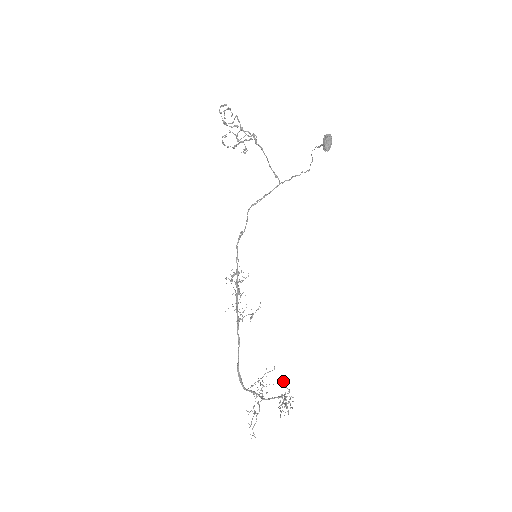
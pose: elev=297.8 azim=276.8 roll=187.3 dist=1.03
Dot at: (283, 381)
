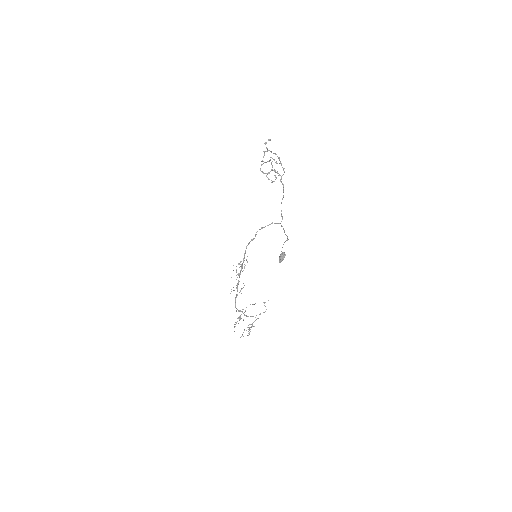
Dot at: occluded
